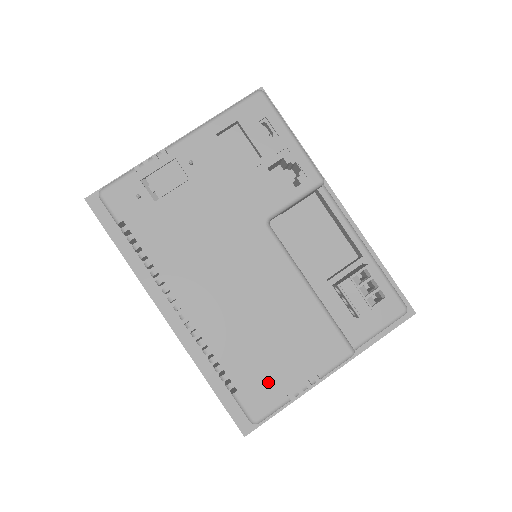
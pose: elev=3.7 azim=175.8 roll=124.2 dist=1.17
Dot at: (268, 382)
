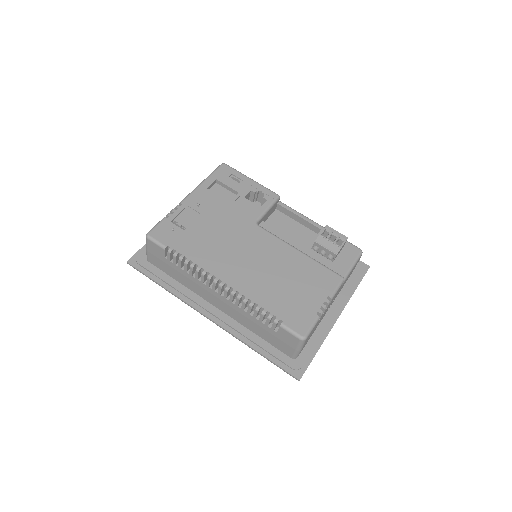
Dot at: (300, 310)
